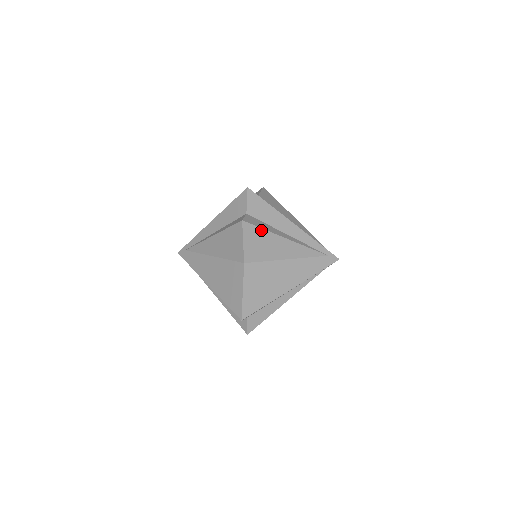
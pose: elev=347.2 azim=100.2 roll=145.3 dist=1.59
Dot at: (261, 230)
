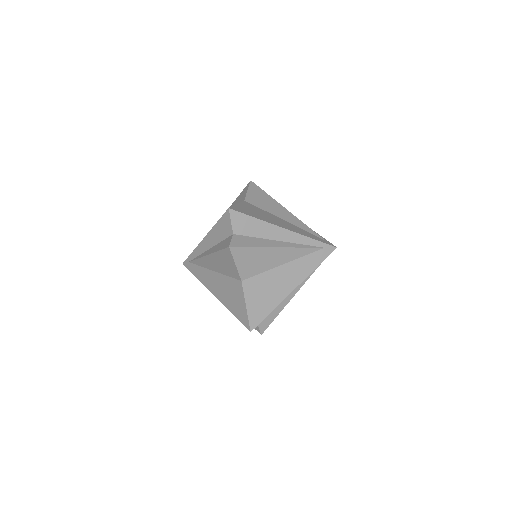
Dot at: (250, 249)
